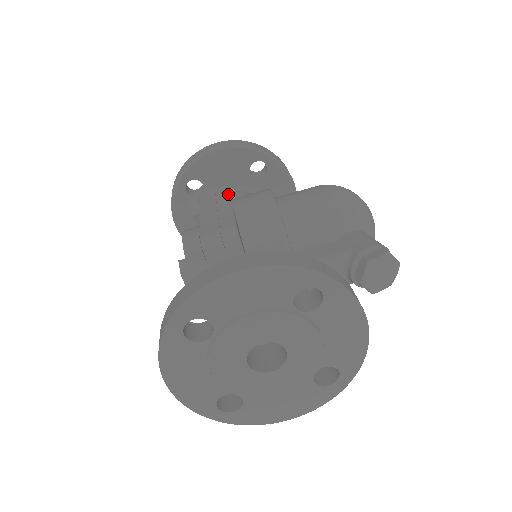
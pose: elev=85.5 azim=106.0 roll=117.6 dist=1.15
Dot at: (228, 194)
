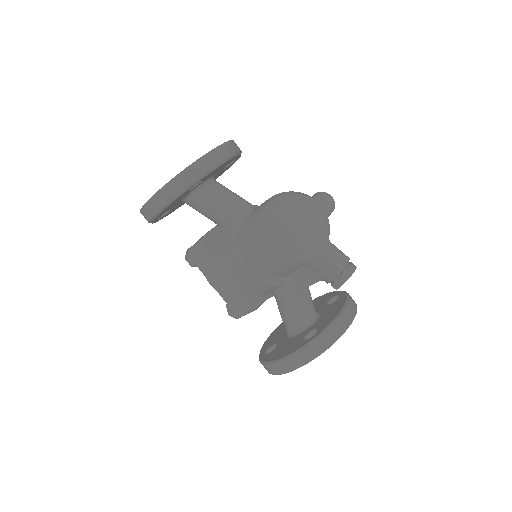
Dot at: (215, 265)
